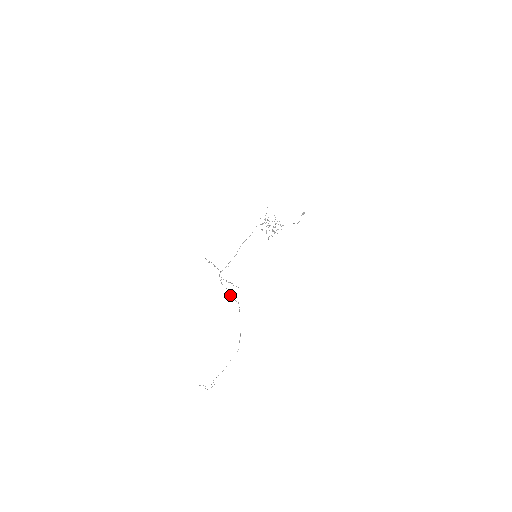
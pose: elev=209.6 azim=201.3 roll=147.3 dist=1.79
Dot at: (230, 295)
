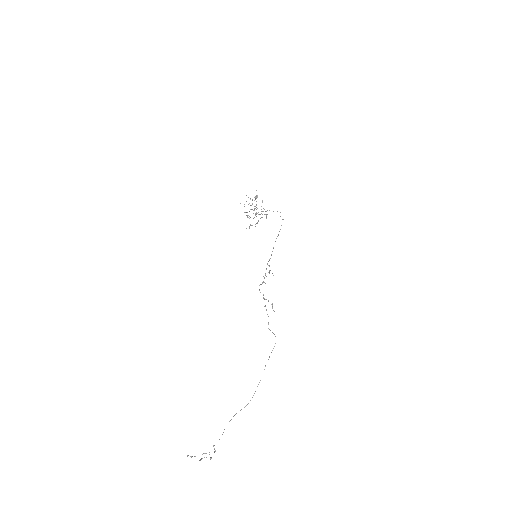
Dot at: occluded
